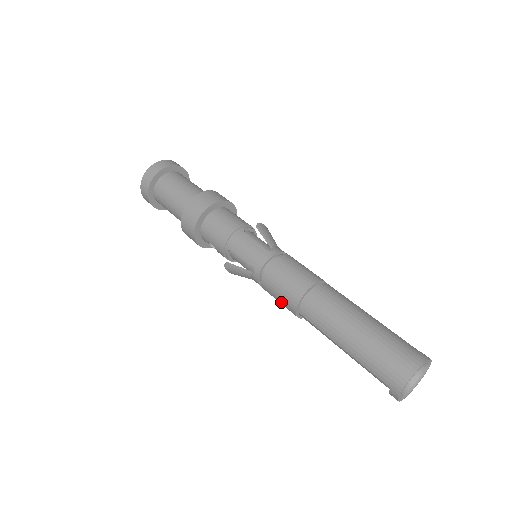
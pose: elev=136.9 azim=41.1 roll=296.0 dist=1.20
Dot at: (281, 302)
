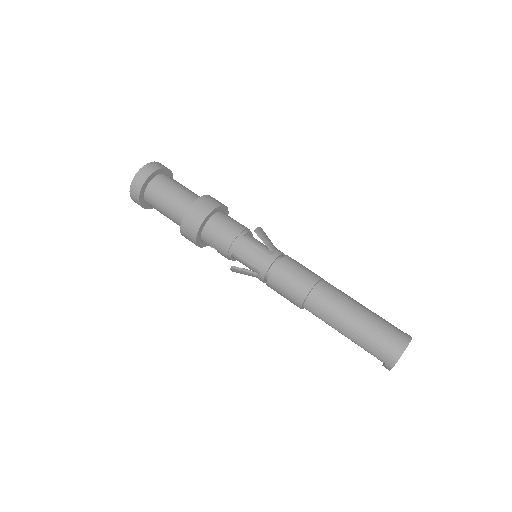
Dot at: (286, 298)
